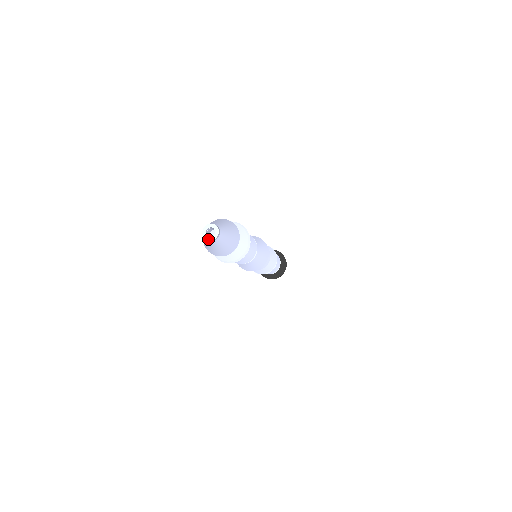
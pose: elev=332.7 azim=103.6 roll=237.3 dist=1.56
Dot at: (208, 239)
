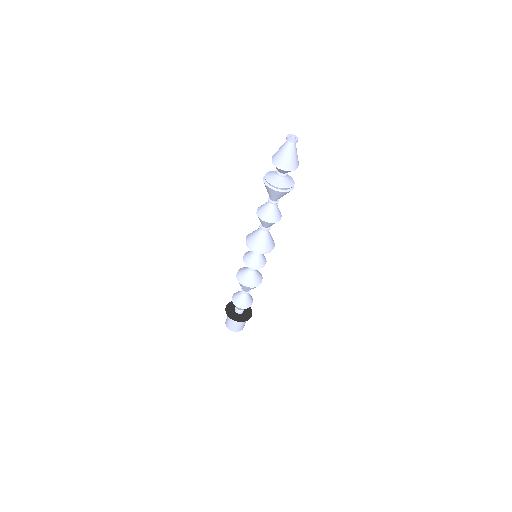
Dot at: (293, 140)
